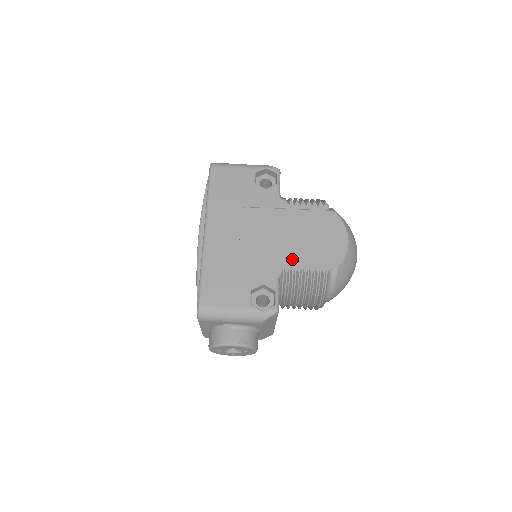
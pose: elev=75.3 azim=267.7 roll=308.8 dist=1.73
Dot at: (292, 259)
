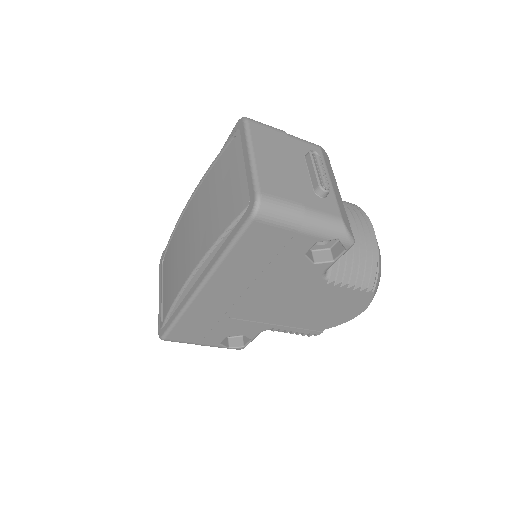
Dot at: (287, 324)
